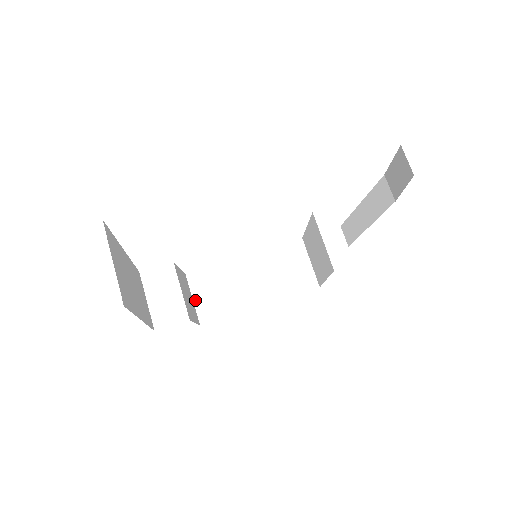
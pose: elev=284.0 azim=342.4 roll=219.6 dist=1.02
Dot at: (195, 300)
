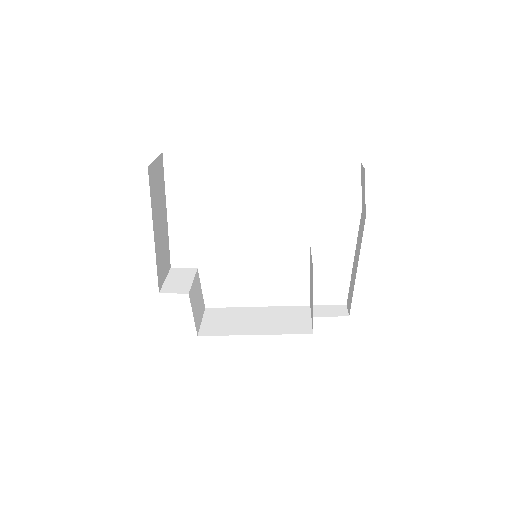
Dot at: (203, 322)
